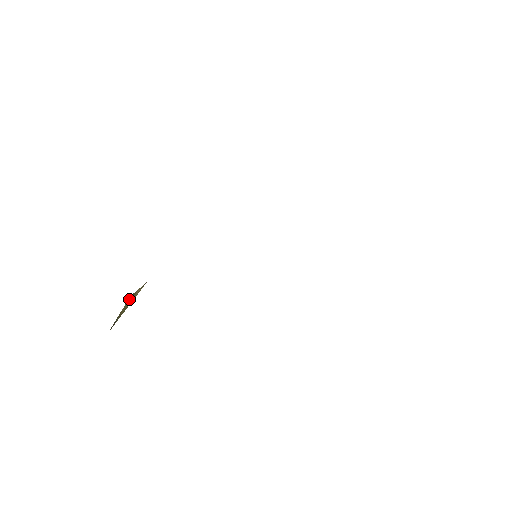
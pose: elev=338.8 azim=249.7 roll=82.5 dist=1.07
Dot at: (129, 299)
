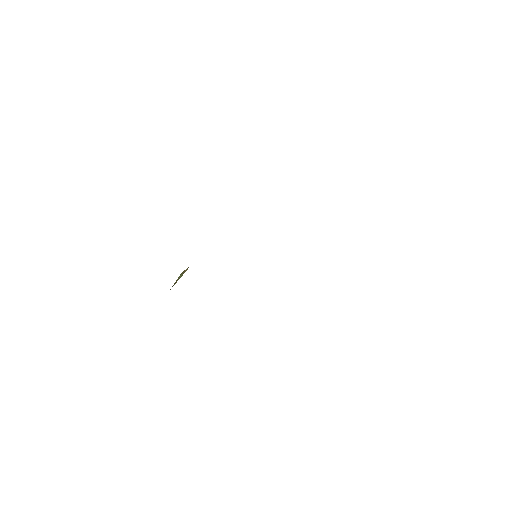
Dot at: (181, 274)
